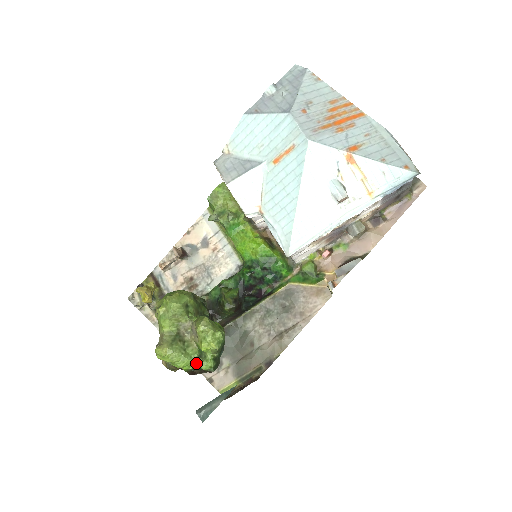
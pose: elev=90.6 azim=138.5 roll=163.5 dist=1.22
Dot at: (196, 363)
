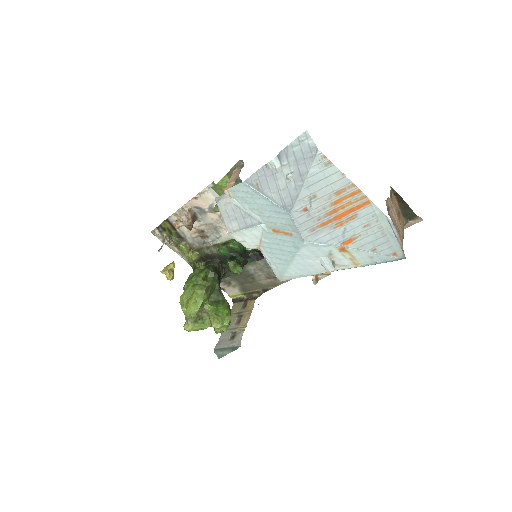
Dot at: occluded
